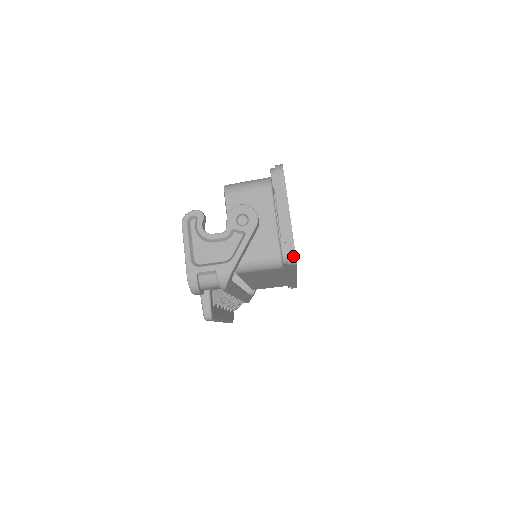
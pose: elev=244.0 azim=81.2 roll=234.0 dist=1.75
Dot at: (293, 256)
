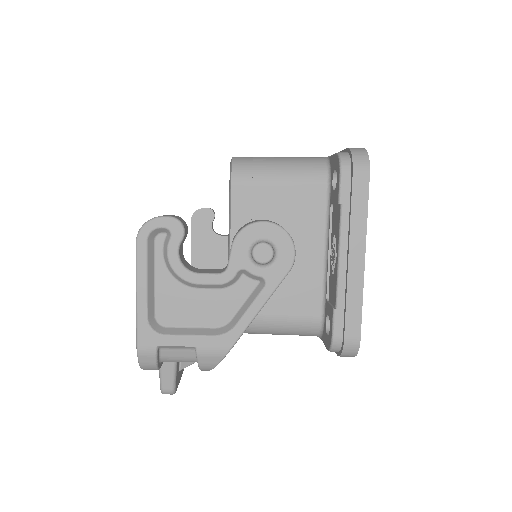
Dot at: (353, 349)
